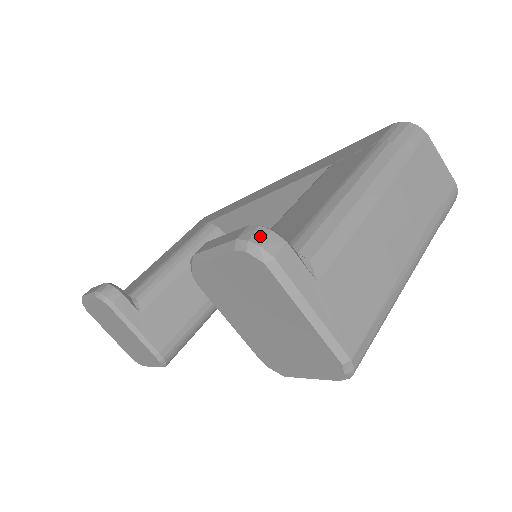
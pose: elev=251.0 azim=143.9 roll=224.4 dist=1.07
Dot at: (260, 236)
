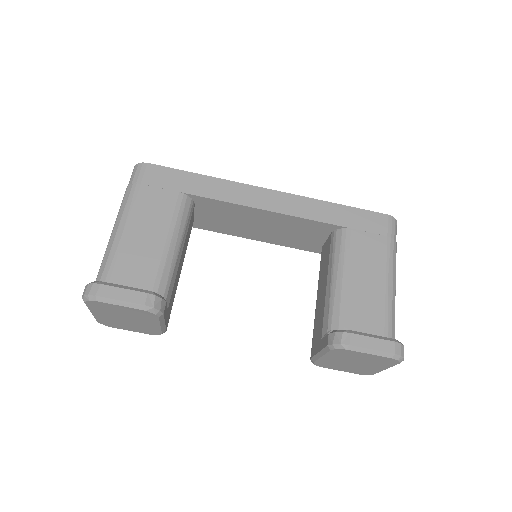
Dot at: (403, 351)
